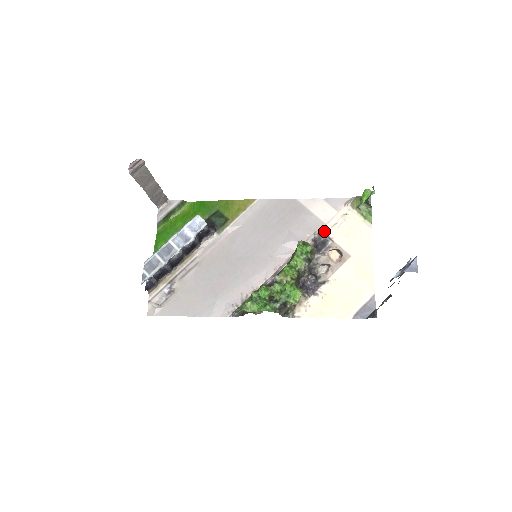
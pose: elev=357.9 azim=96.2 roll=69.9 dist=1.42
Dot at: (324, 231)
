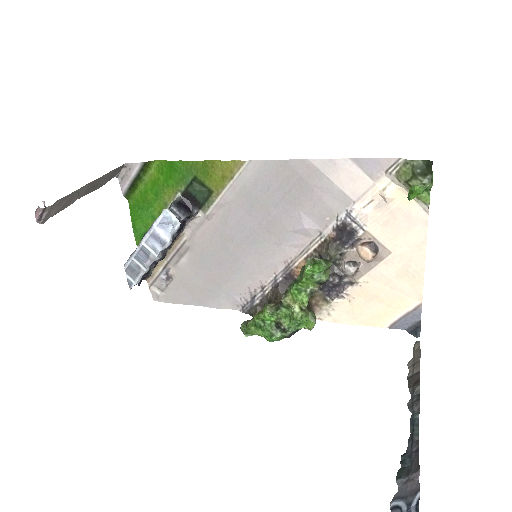
Dot at: (351, 214)
